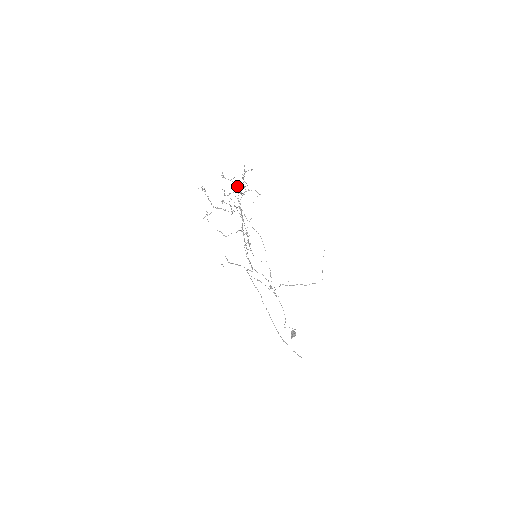
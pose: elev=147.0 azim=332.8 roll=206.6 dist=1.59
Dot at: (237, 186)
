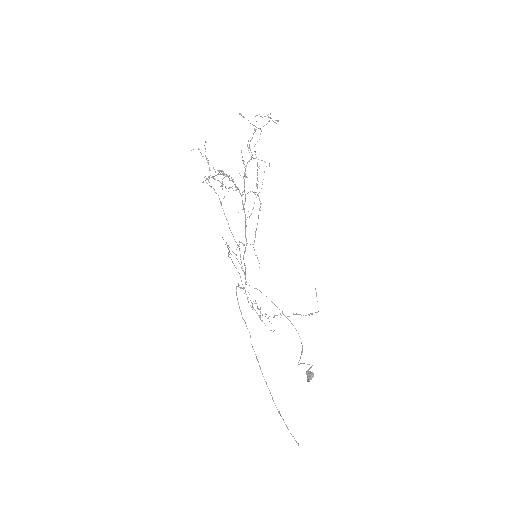
Dot at: (247, 144)
